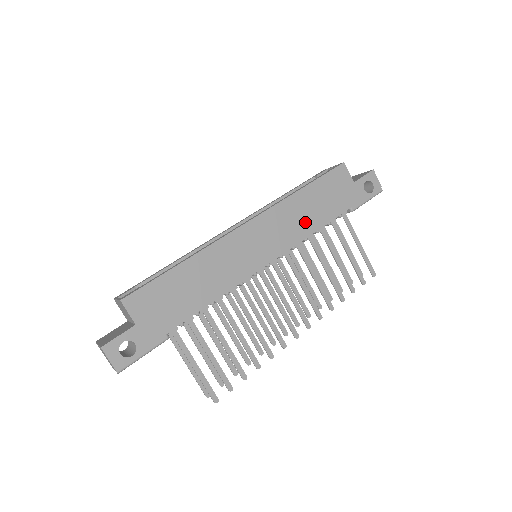
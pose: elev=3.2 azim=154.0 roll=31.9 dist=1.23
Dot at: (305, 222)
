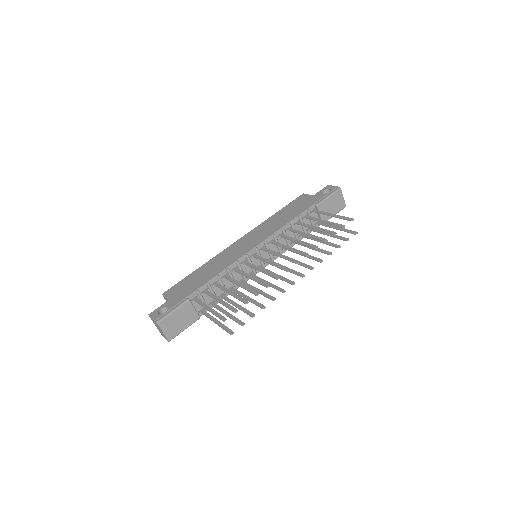
Dot at: (279, 223)
